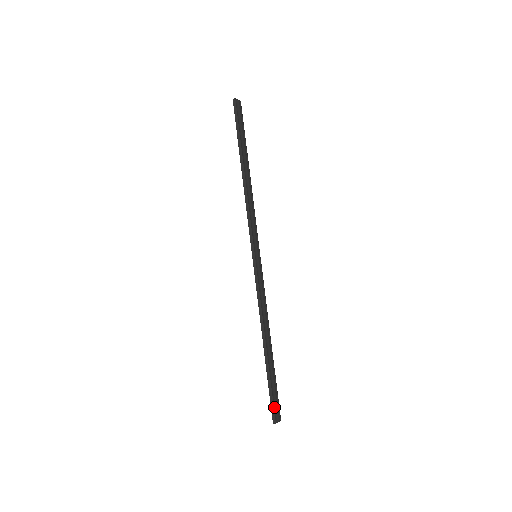
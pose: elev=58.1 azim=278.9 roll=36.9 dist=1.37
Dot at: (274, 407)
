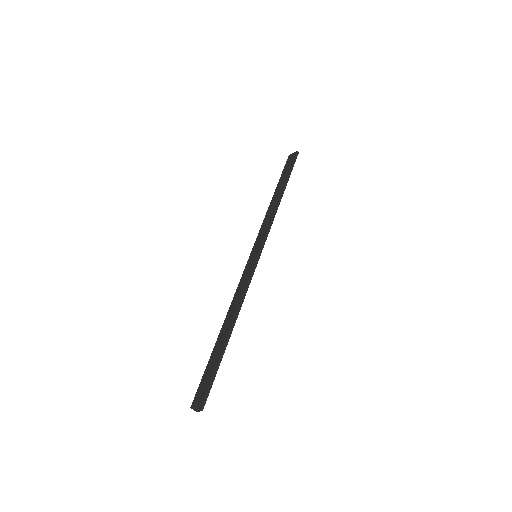
Dot at: (209, 392)
